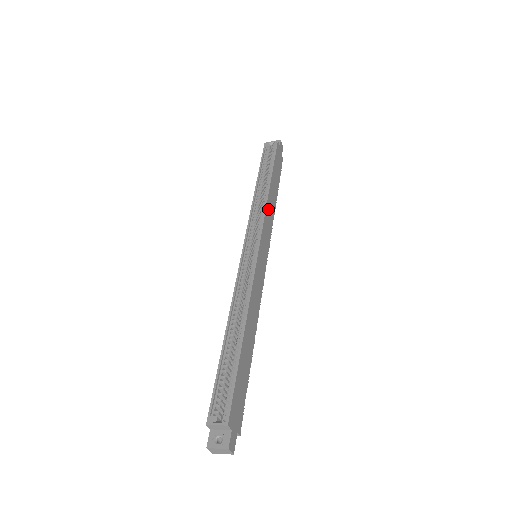
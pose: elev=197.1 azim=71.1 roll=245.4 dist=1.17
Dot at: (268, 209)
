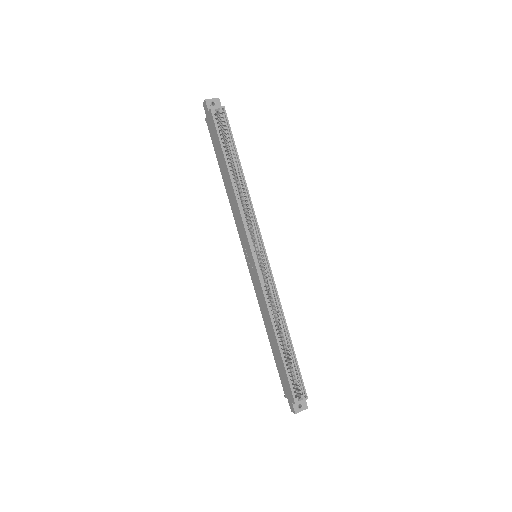
Dot at: (250, 205)
